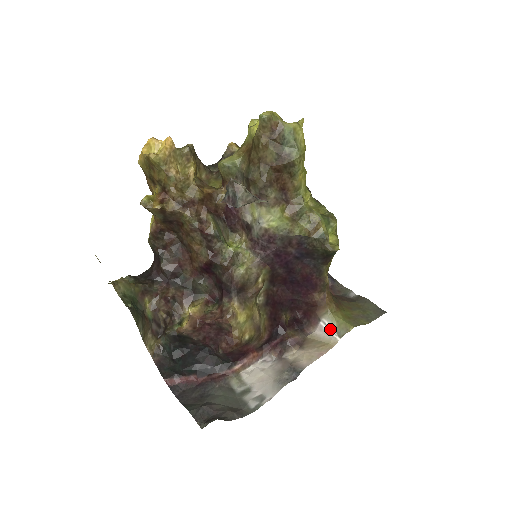
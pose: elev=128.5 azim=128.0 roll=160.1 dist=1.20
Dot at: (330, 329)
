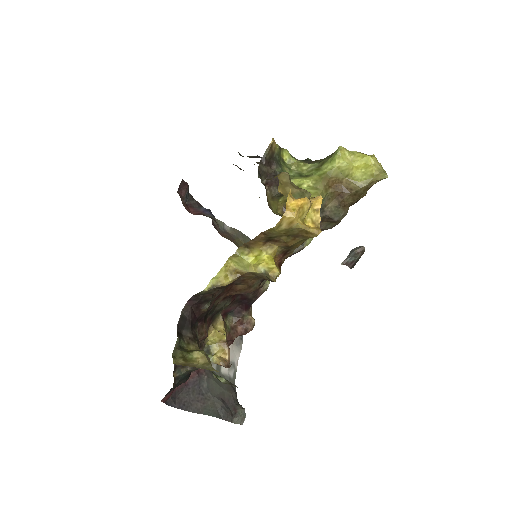
Dot at: occluded
